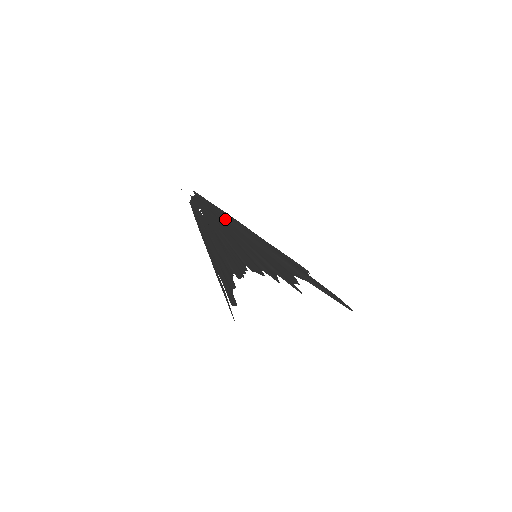
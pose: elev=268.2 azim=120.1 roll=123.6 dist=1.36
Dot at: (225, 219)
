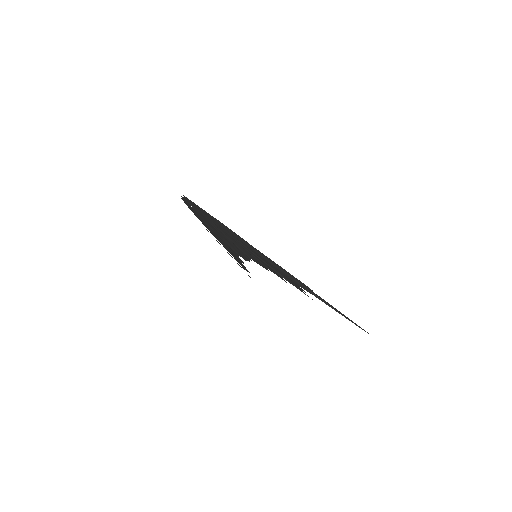
Dot at: (217, 223)
